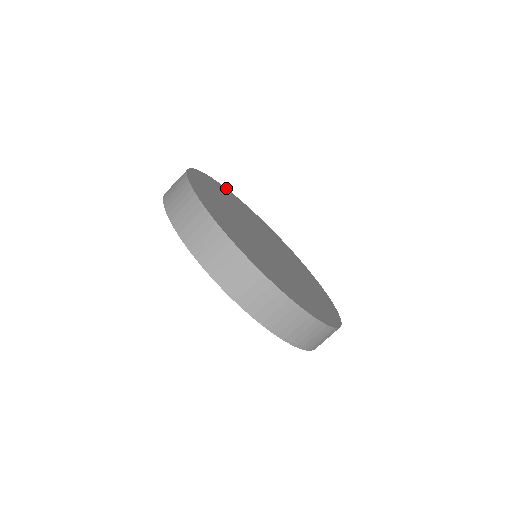
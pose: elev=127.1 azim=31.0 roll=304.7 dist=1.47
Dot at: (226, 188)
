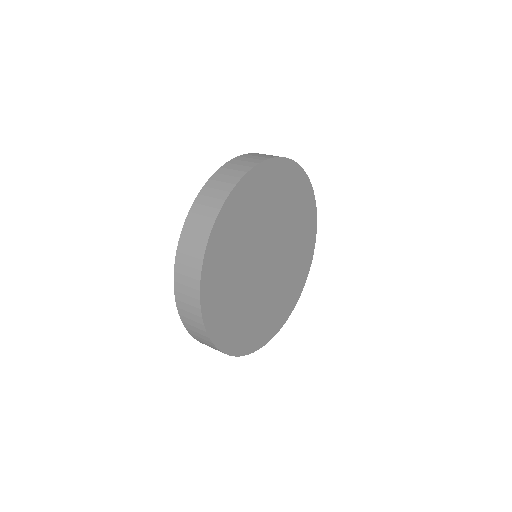
Dot at: occluded
